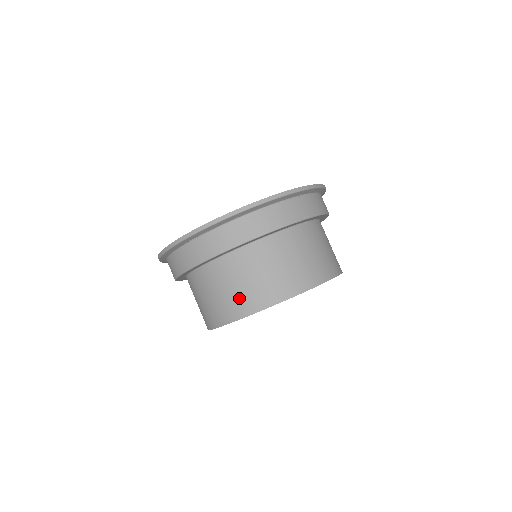
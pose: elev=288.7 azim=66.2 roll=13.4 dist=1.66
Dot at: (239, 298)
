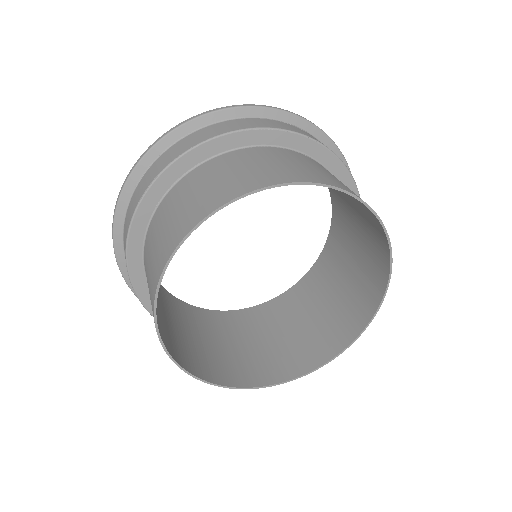
Dot at: (184, 215)
